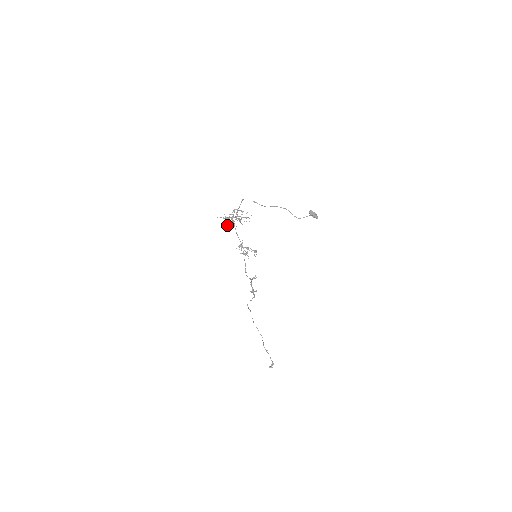
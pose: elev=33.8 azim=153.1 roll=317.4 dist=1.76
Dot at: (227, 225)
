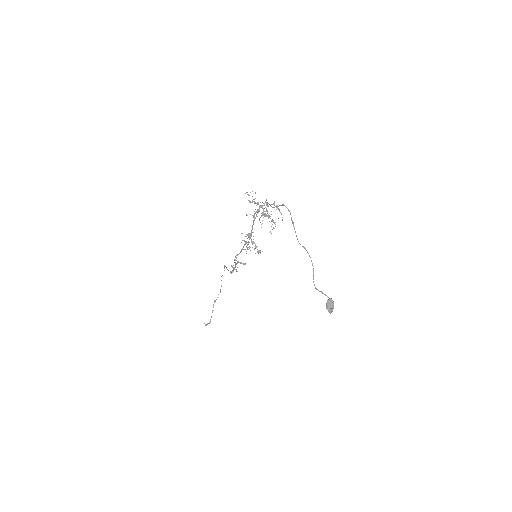
Dot at: occluded
